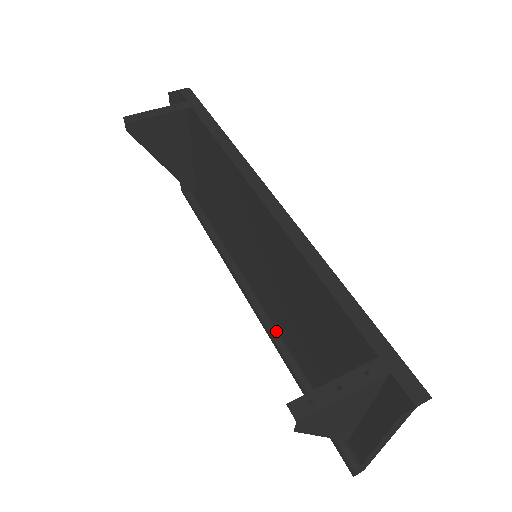
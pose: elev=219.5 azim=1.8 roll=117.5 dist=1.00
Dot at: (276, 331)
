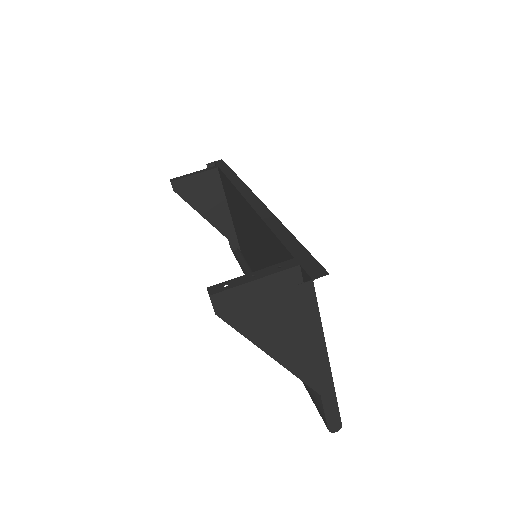
Dot at: occluded
